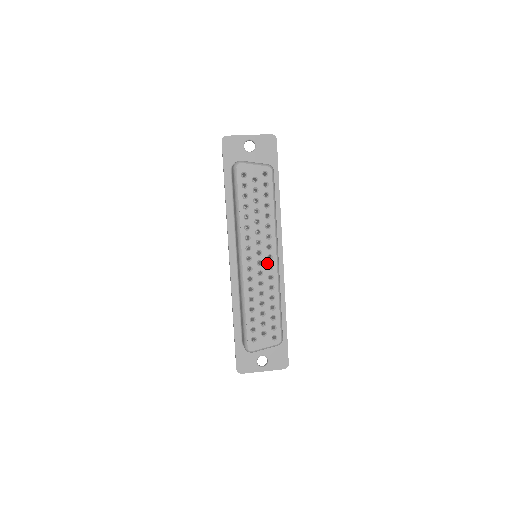
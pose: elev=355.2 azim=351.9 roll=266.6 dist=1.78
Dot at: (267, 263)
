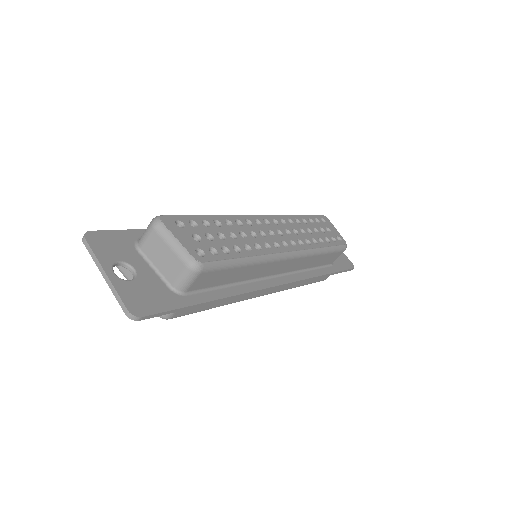
Dot at: (277, 241)
